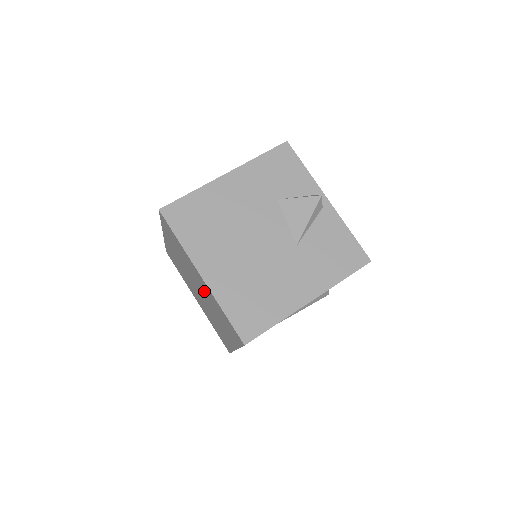
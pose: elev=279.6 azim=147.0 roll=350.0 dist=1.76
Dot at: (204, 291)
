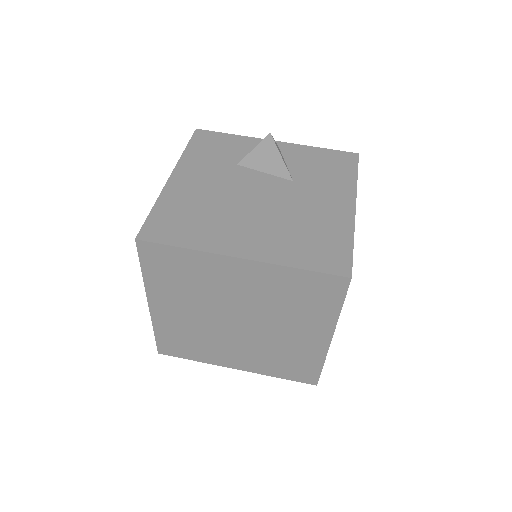
Dot at: (251, 294)
